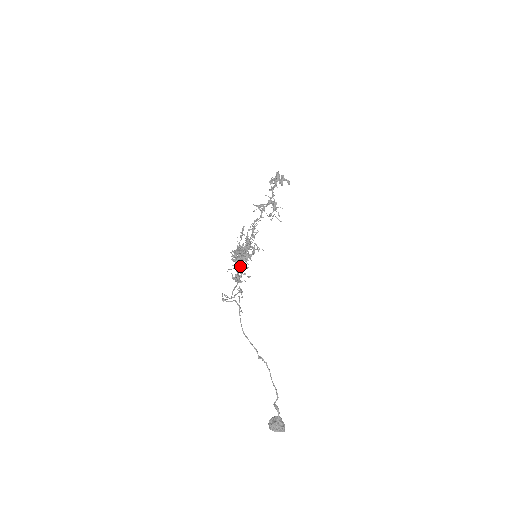
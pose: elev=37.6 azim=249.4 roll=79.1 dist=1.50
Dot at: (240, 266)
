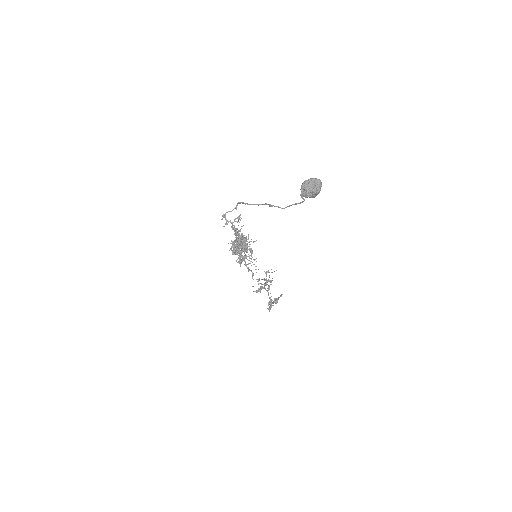
Dot at: occluded
